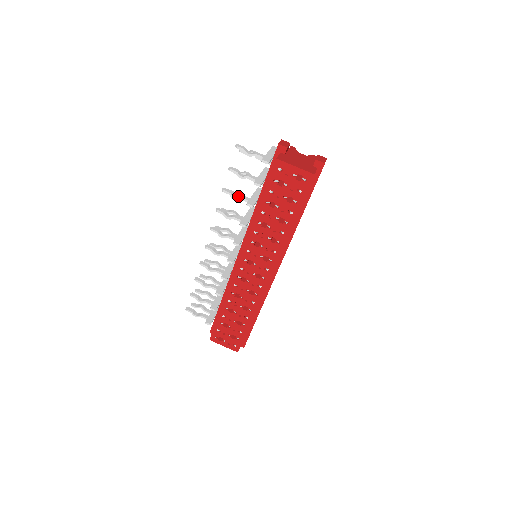
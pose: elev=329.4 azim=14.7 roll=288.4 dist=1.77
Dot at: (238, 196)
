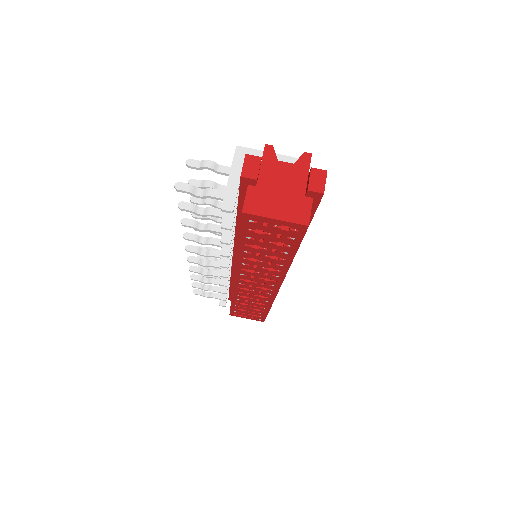
Dot at: (206, 227)
